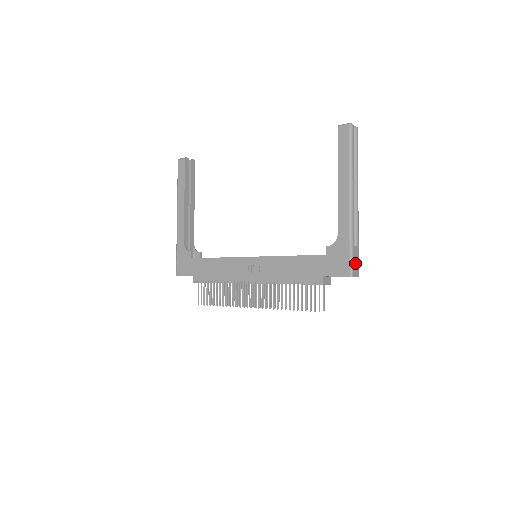
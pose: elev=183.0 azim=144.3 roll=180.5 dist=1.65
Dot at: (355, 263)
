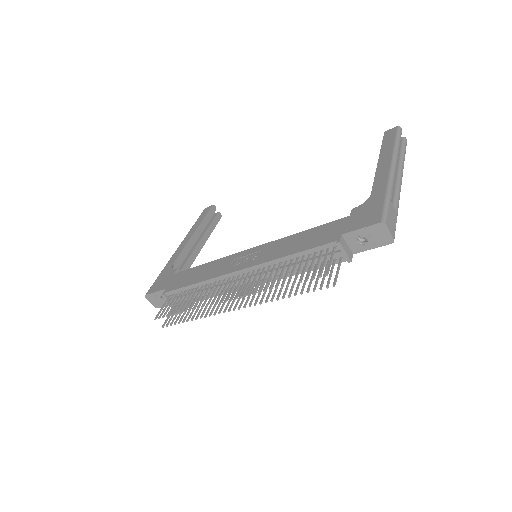
Dot at: (390, 219)
